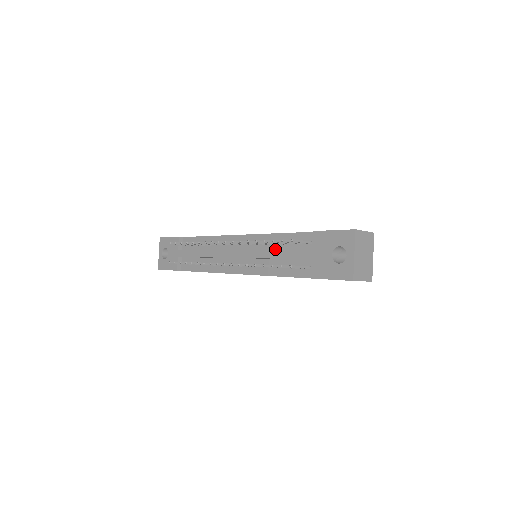
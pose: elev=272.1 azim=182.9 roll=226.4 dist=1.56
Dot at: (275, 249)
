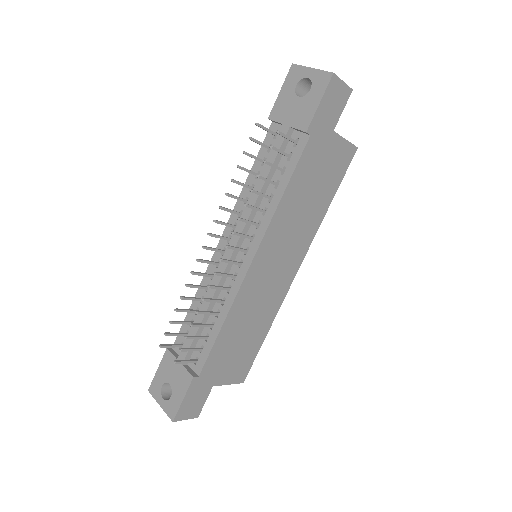
Dot at: occluded
